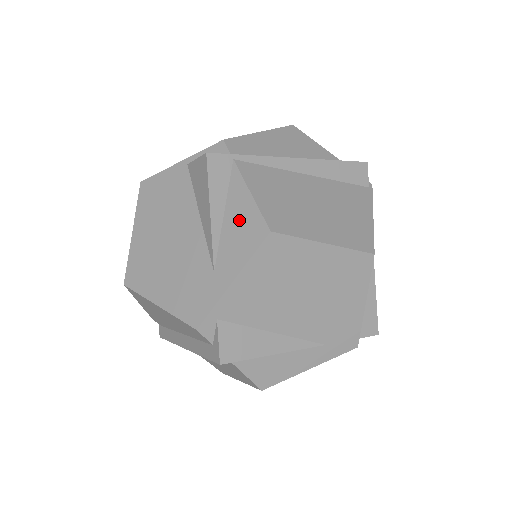
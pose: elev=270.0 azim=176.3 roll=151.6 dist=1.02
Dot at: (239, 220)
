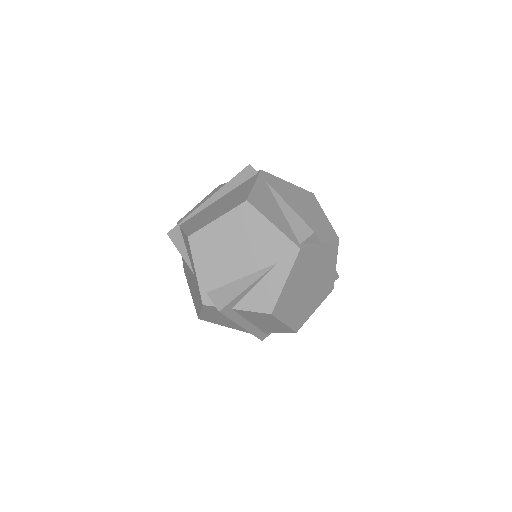
Dot at: (187, 245)
